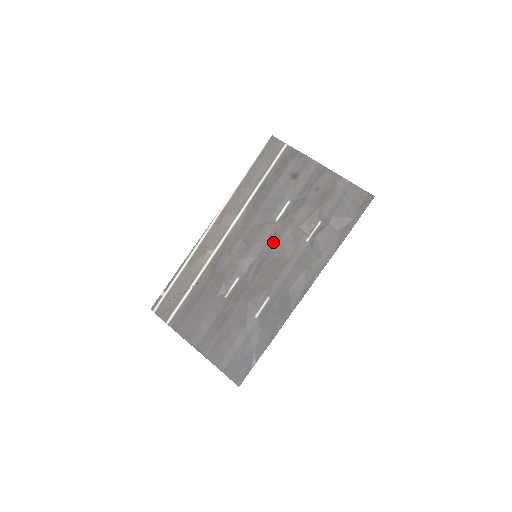
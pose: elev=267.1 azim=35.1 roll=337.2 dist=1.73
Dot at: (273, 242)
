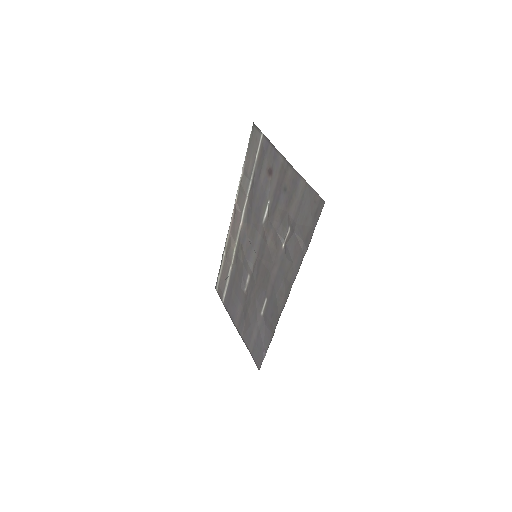
Dot at: (263, 244)
